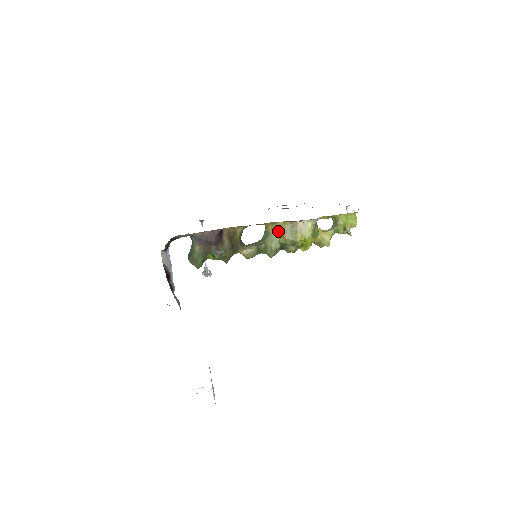
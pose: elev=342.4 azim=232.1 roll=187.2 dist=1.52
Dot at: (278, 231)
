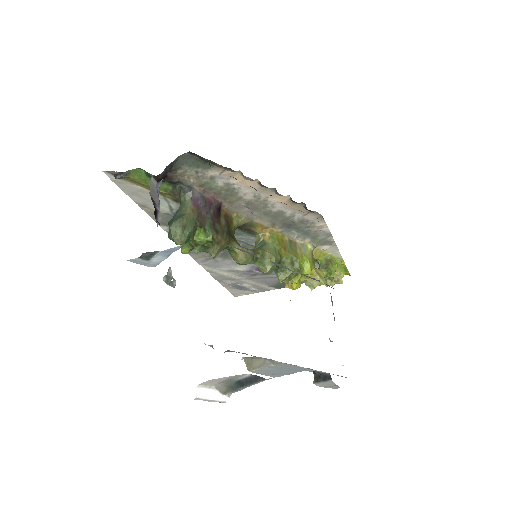
Dot at: (277, 242)
